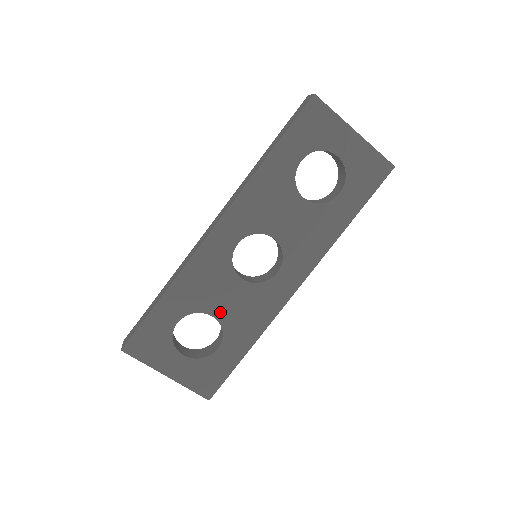
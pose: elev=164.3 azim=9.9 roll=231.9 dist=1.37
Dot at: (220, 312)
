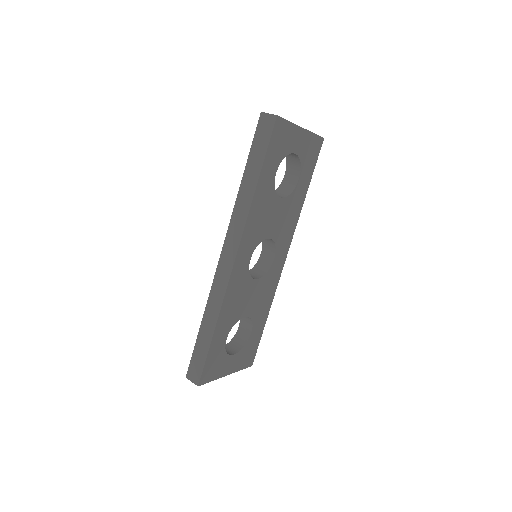
Dot at: (248, 310)
